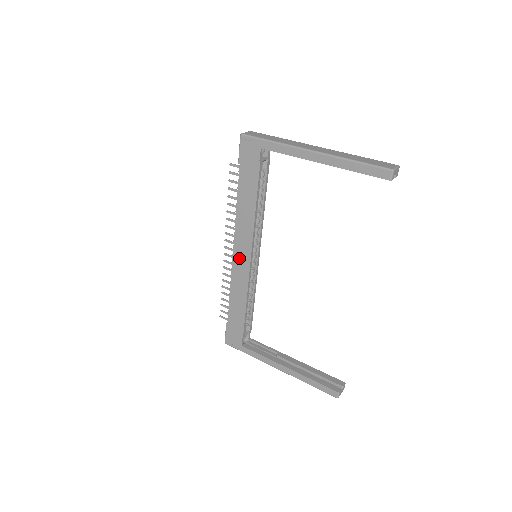
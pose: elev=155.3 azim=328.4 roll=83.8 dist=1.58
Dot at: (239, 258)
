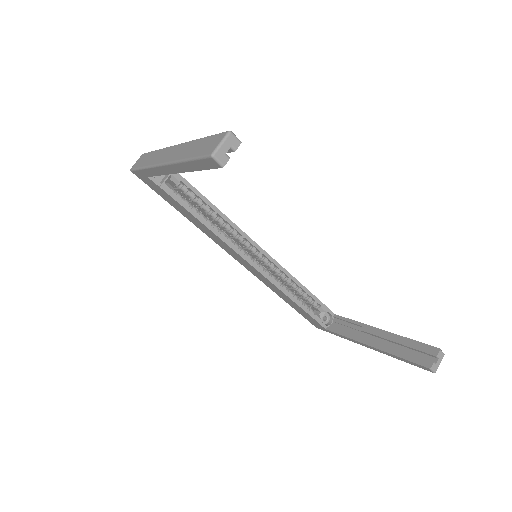
Dot at: (245, 265)
